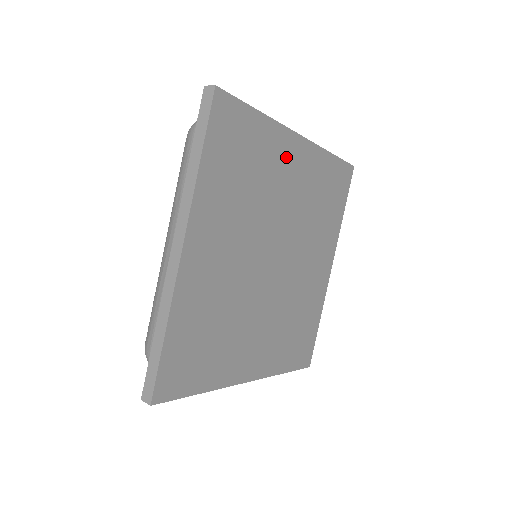
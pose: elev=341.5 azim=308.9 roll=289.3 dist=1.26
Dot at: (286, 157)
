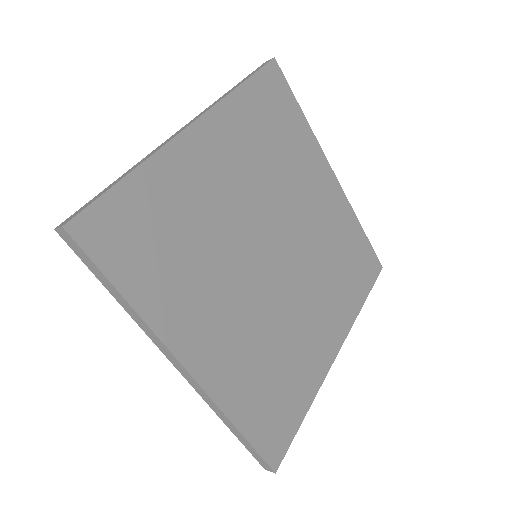
Dot at: (316, 174)
